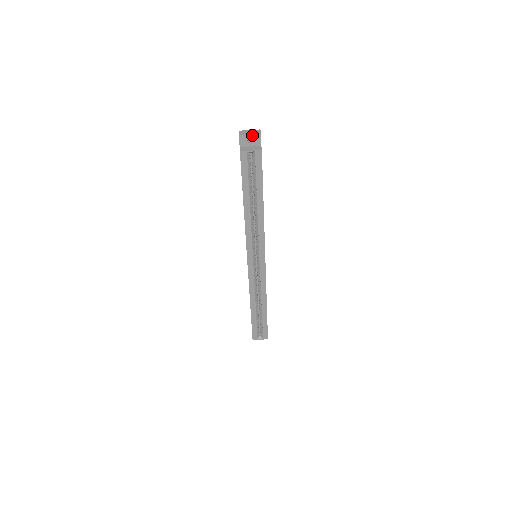
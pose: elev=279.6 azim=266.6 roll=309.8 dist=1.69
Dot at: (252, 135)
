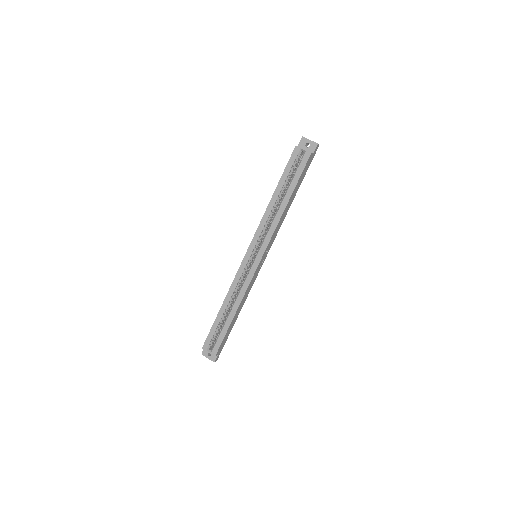
Dot at: (311, 141)
